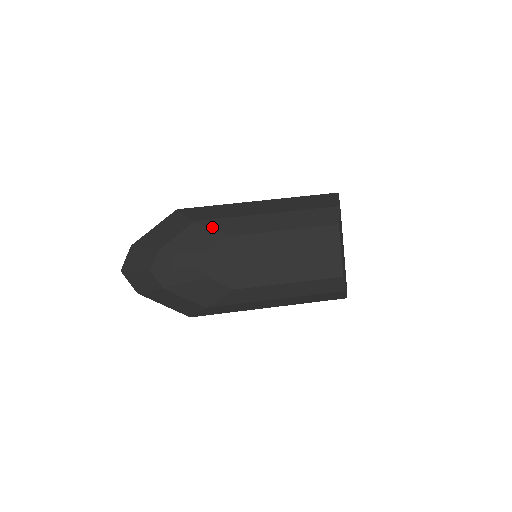
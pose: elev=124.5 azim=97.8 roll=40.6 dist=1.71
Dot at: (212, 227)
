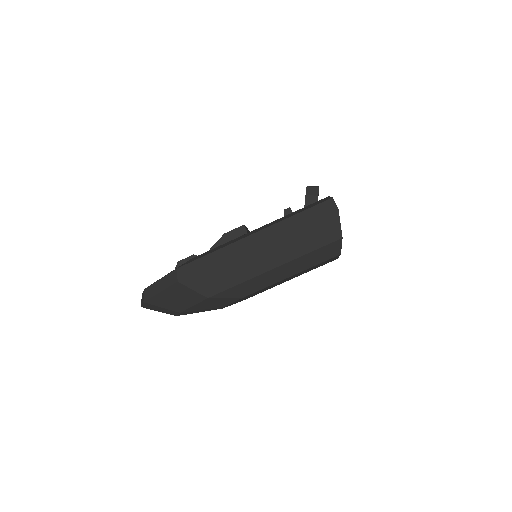
Dot at: (226, 297)
